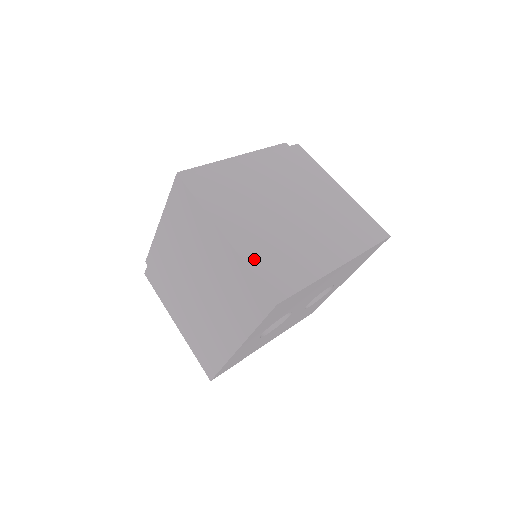
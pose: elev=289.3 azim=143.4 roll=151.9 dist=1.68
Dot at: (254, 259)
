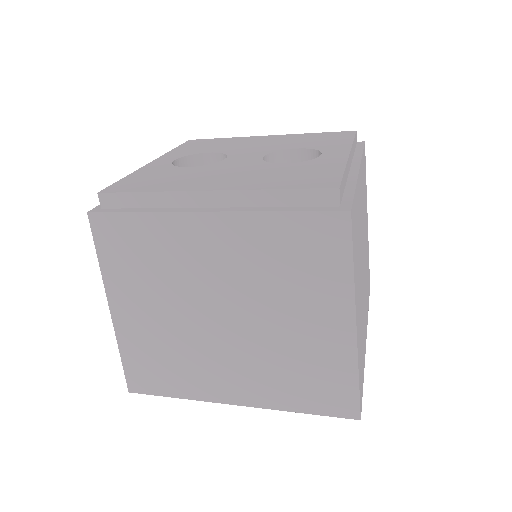
Dot at: (130, 347)
